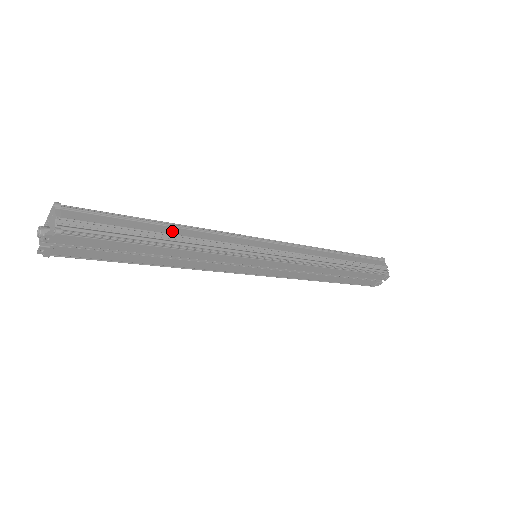
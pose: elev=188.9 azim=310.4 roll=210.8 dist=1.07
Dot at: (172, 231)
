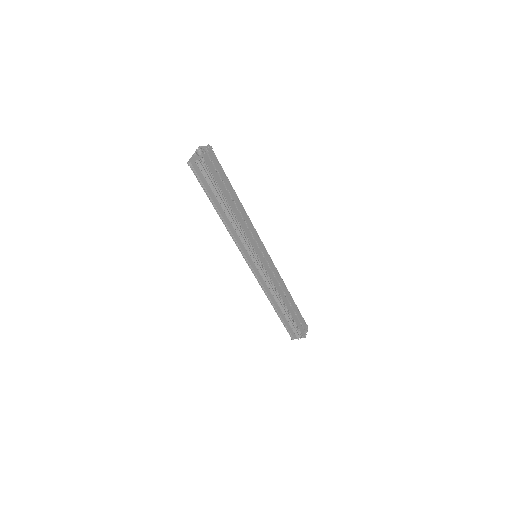
Dot at: occluded
